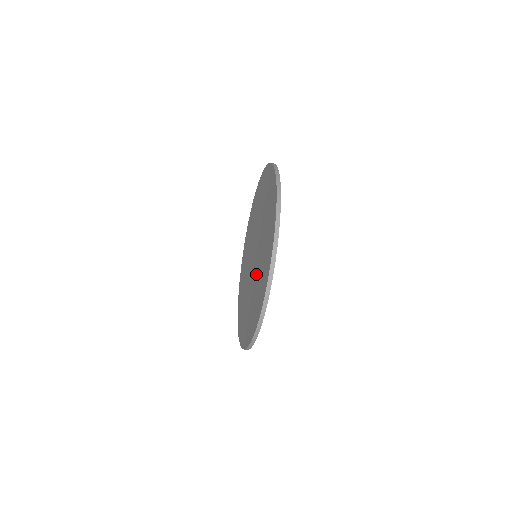
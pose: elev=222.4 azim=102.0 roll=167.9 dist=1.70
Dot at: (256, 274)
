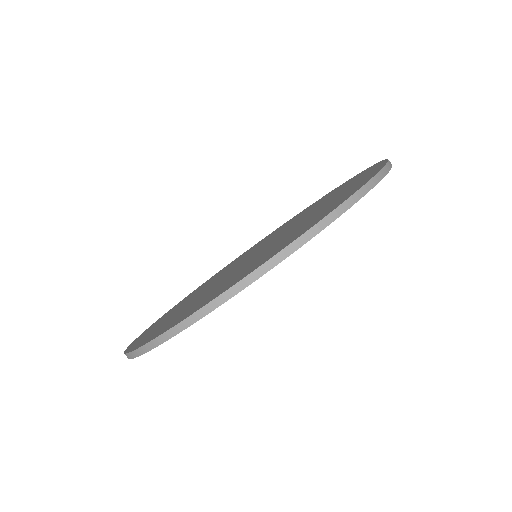
Dot at: occluded
